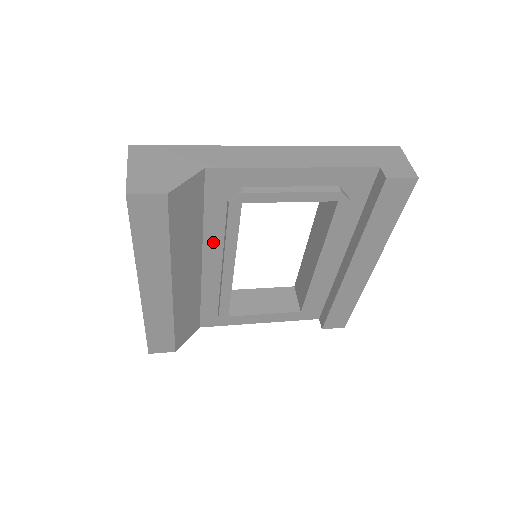
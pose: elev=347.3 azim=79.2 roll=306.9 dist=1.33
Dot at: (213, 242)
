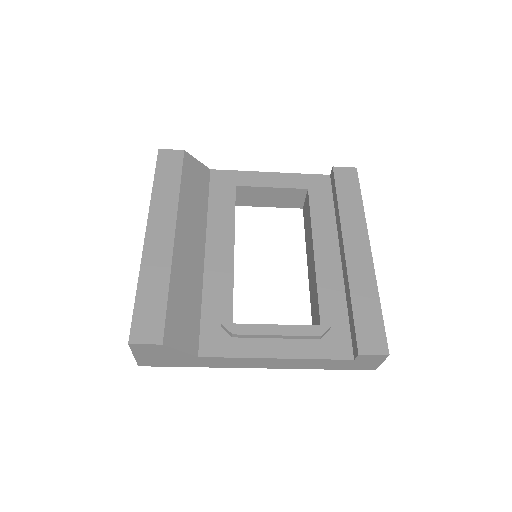
Dot at: (215, 228)
